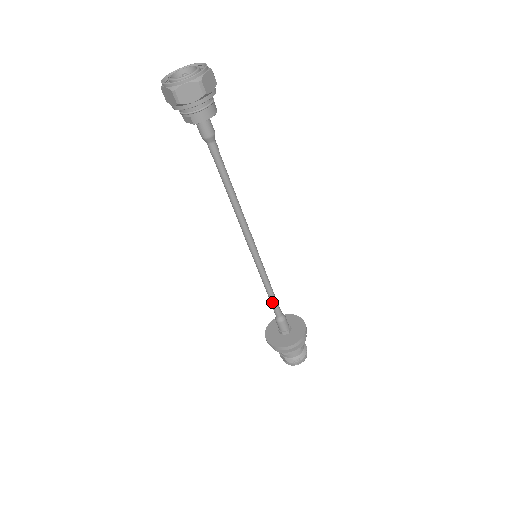
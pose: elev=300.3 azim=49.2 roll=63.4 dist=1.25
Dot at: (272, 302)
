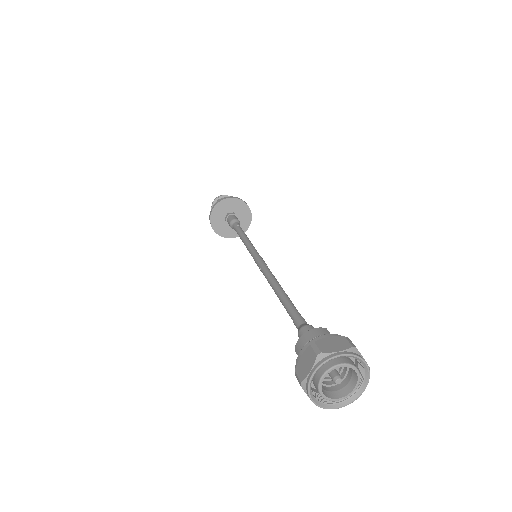
Dot at: occluded
